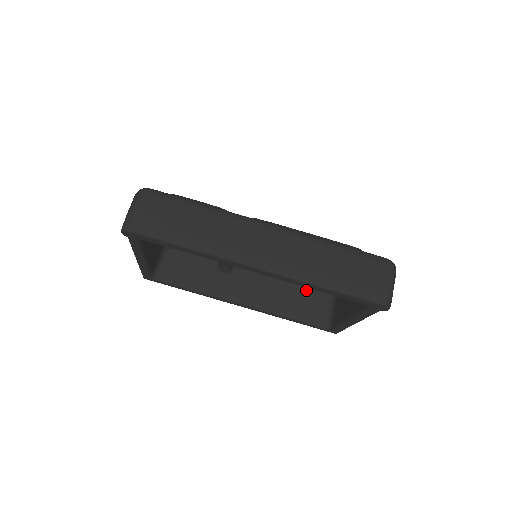
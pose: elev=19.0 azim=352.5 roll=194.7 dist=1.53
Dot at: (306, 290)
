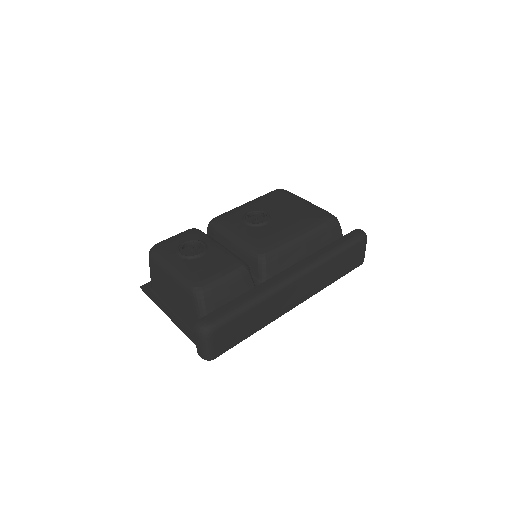
Dot at: occluded
